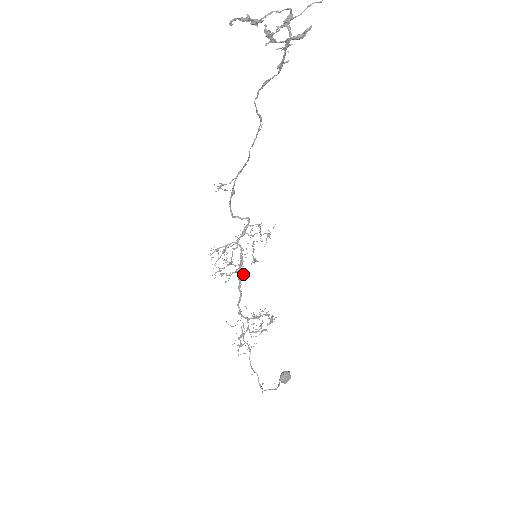
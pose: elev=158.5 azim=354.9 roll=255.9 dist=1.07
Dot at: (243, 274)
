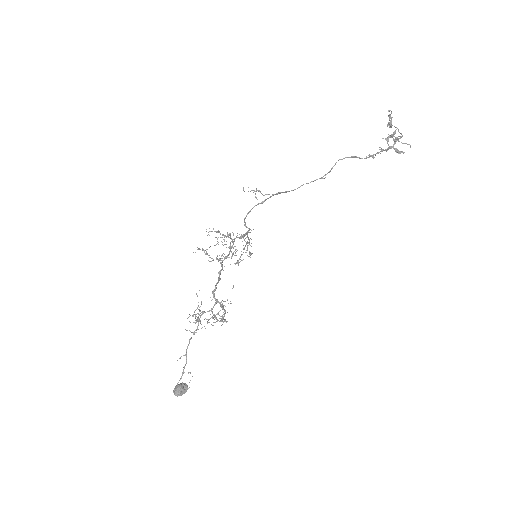
Dot at: occluded
